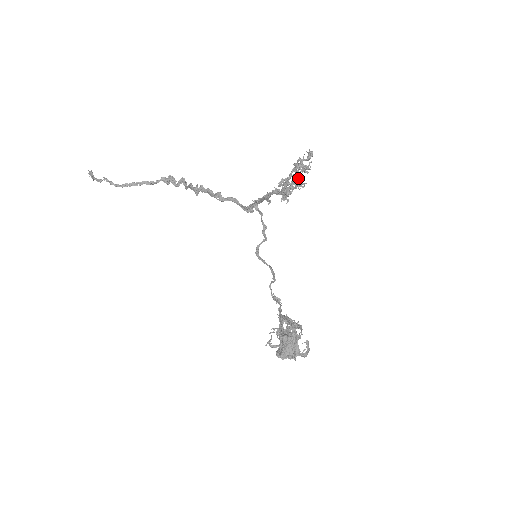
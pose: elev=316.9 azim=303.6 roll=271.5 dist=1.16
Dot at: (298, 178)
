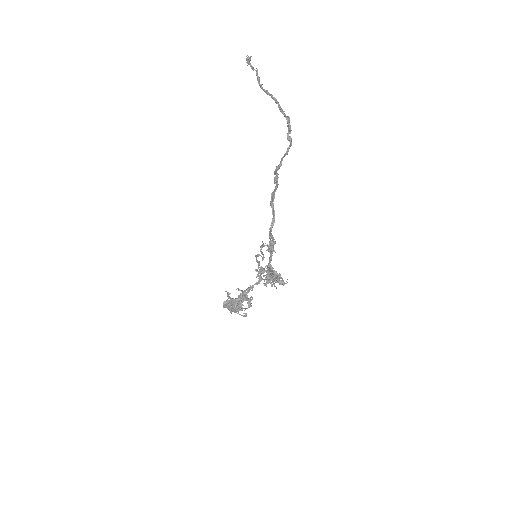
Dot at: occluded
